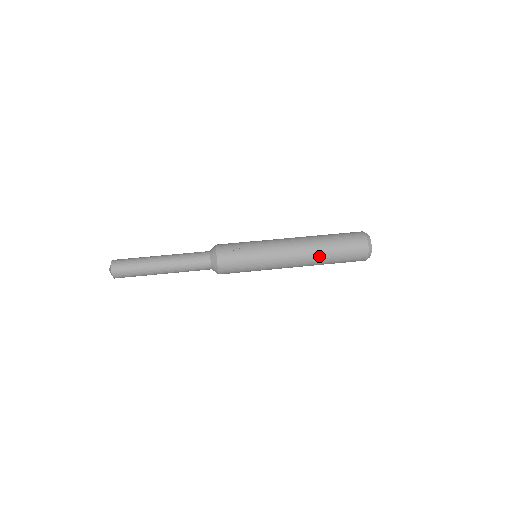
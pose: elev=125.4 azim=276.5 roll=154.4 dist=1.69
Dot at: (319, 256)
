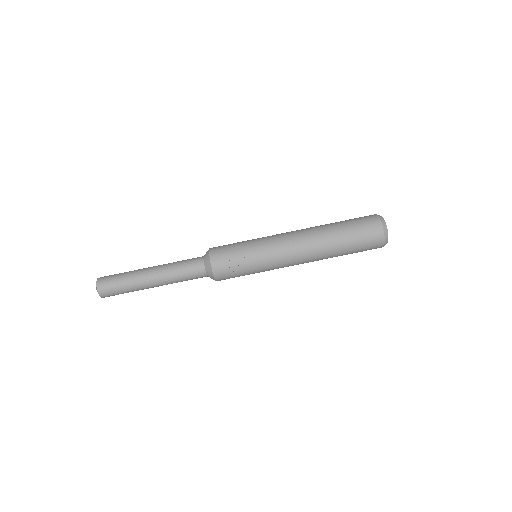
Dot at: (328, 254)
